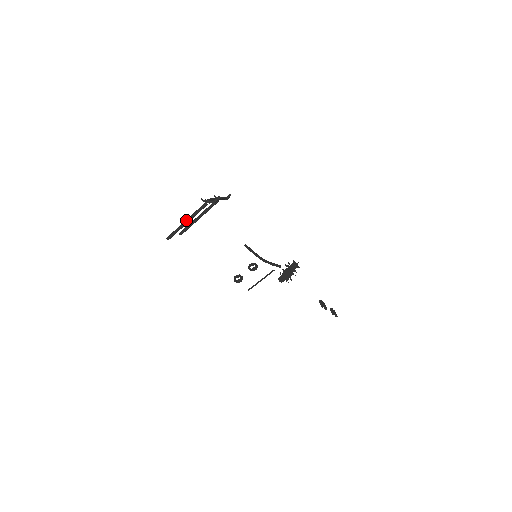
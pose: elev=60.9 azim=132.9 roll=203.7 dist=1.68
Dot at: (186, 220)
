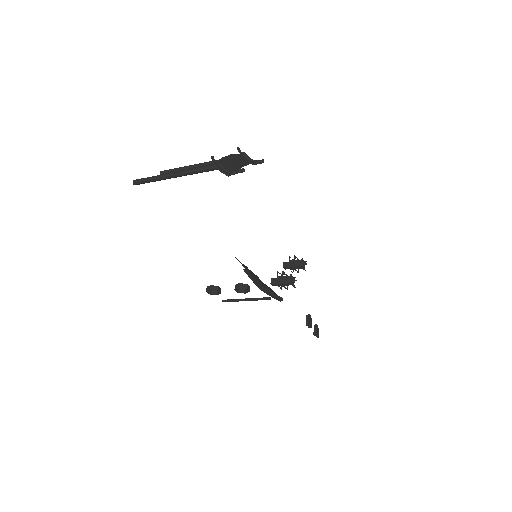
Dot at: (174, 173)
